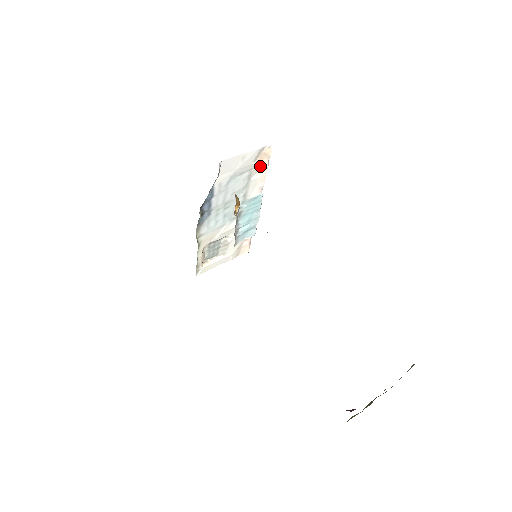
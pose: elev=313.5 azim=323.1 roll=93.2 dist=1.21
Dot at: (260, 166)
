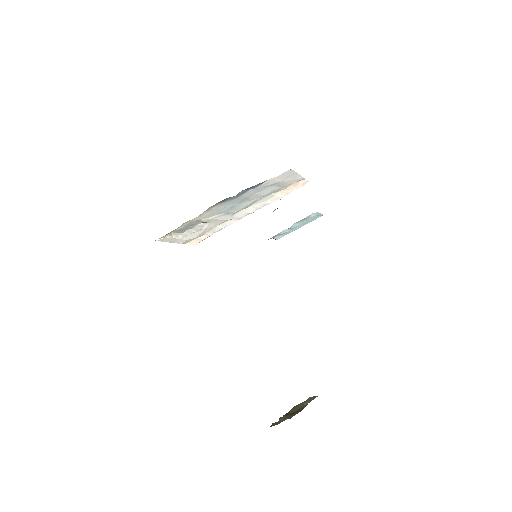
Dot at: (286, 189)
